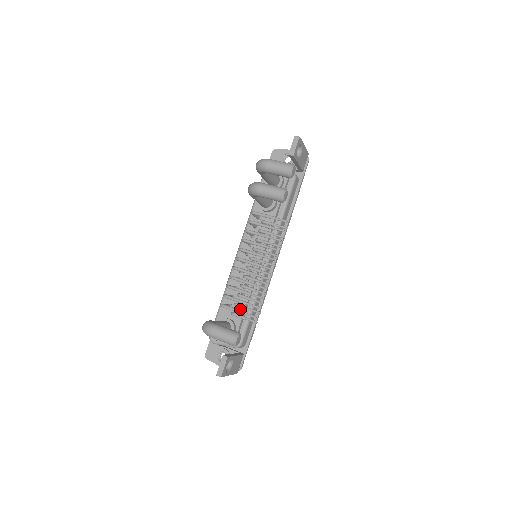
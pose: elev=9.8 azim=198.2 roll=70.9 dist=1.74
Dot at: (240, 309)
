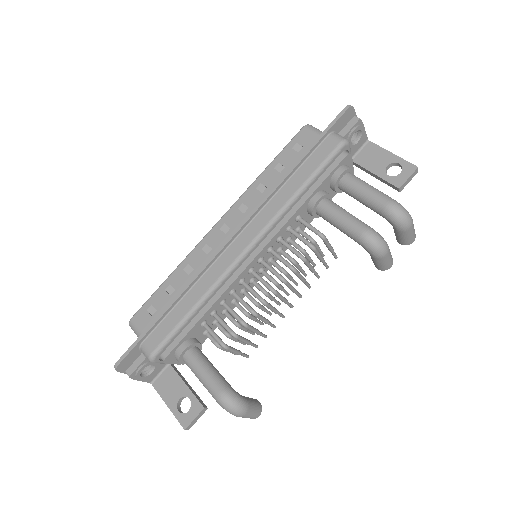
Dot at: (213, 327)
